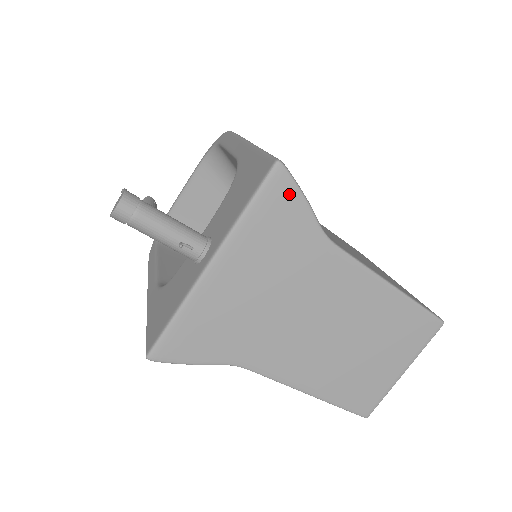
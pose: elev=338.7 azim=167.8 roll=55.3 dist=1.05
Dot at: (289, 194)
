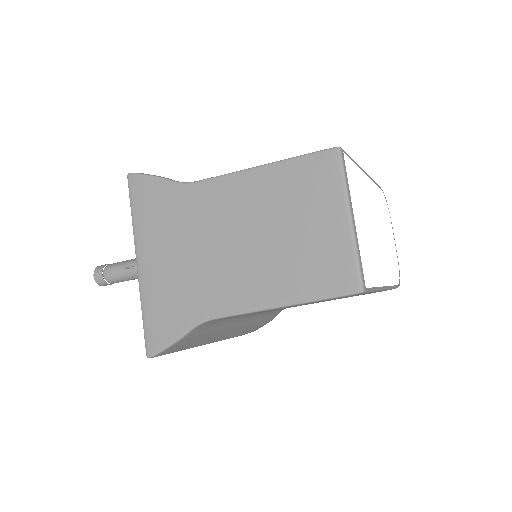
Dot at: (144, 183)
